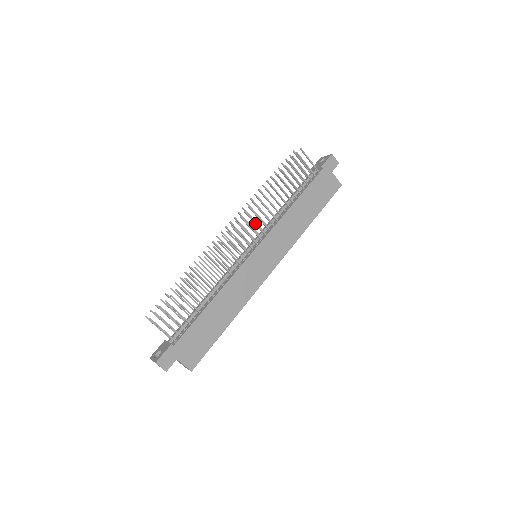
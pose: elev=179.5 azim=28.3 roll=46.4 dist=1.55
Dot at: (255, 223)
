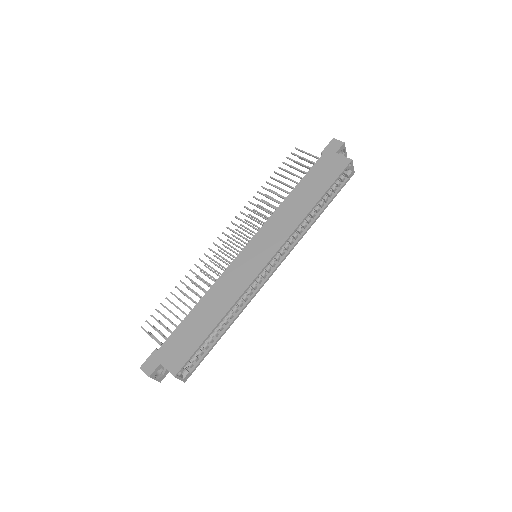
Dot at: (247, 224)
